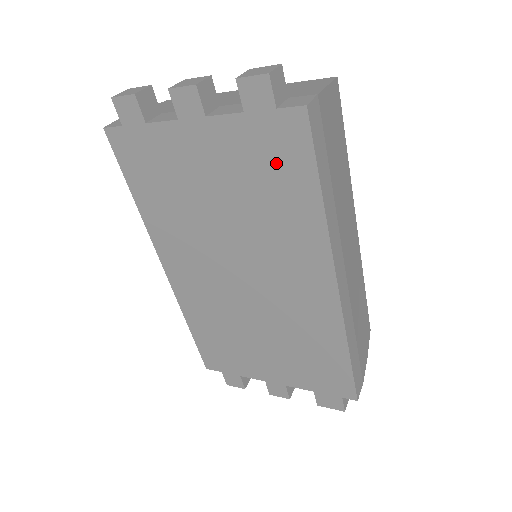
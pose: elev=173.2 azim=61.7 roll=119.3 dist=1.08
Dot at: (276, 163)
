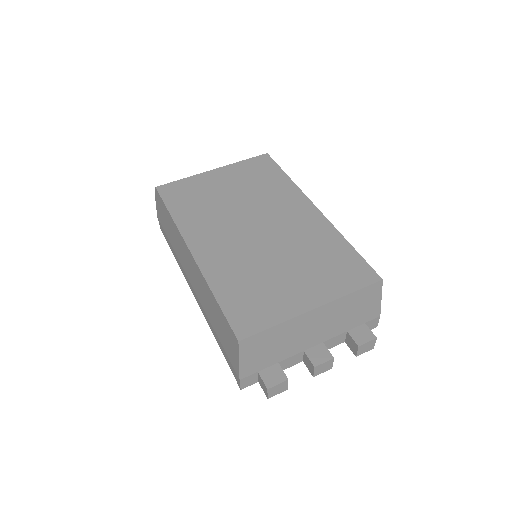
Dot at: occluded
